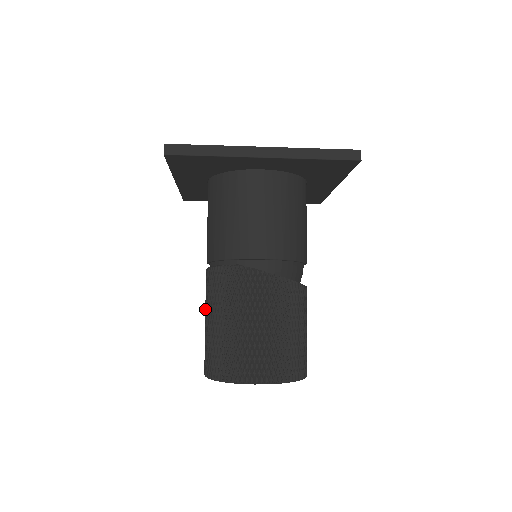
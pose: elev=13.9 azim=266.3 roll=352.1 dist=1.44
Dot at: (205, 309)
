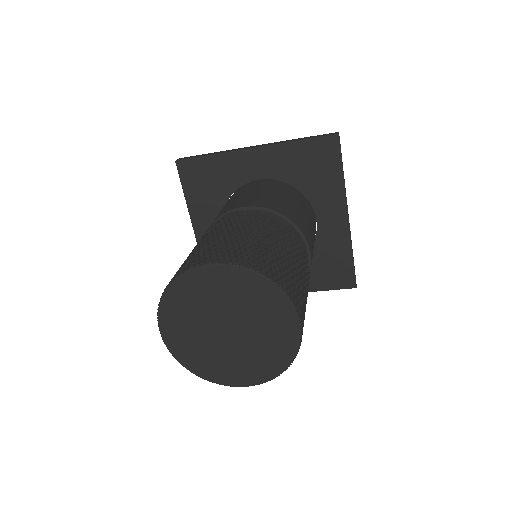
Dot at: occluded
